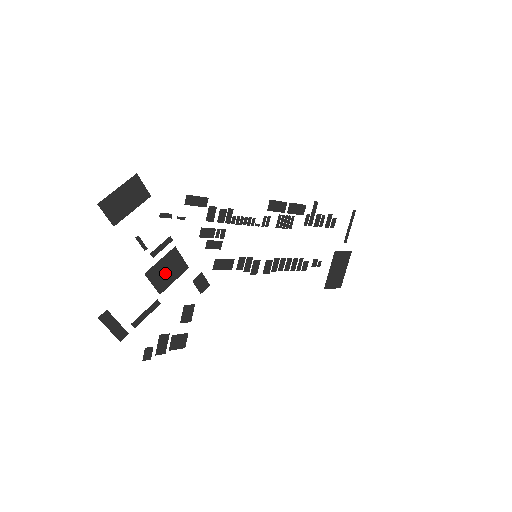
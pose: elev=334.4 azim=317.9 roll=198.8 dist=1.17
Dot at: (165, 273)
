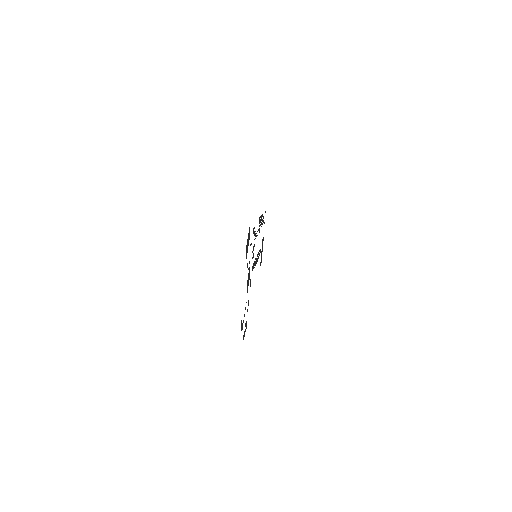
Dot at: (248, 282)
